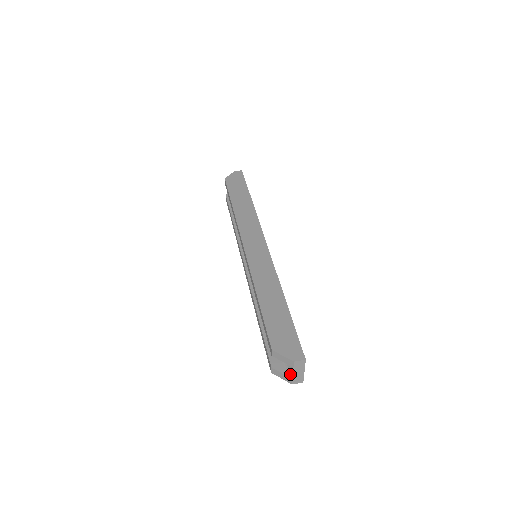
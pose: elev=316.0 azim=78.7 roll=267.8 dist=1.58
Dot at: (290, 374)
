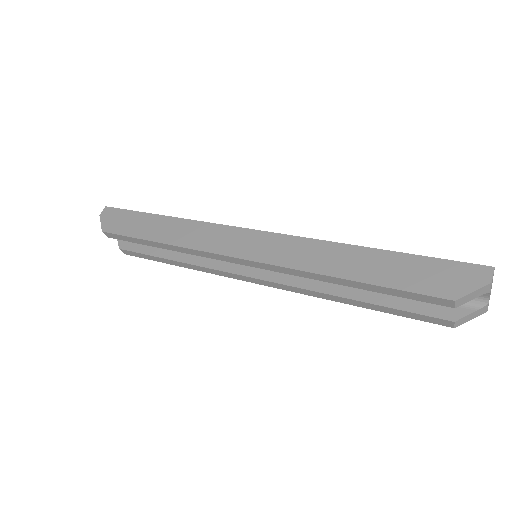
Dot at: (480, 304)
